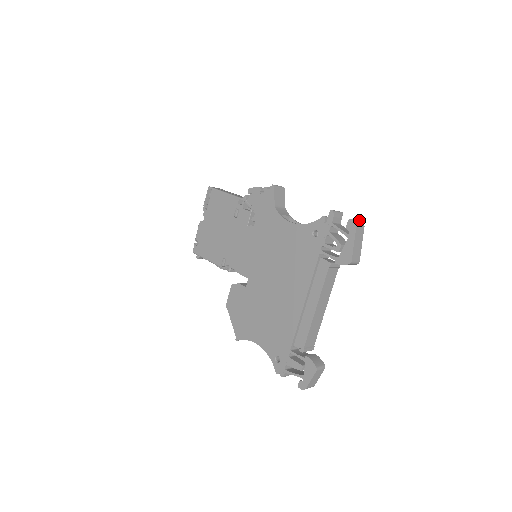
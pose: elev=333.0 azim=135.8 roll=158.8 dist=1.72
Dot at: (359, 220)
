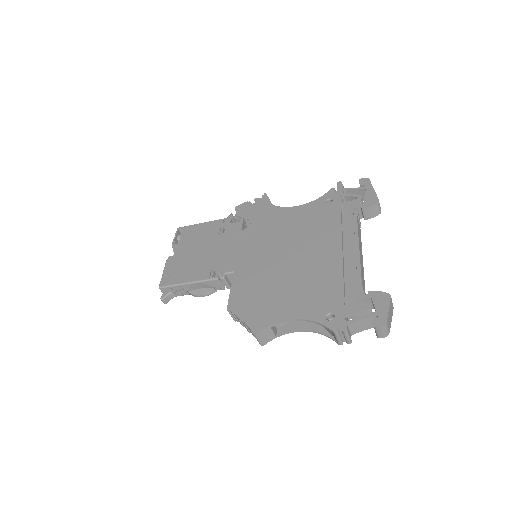
Dot at: occluded
